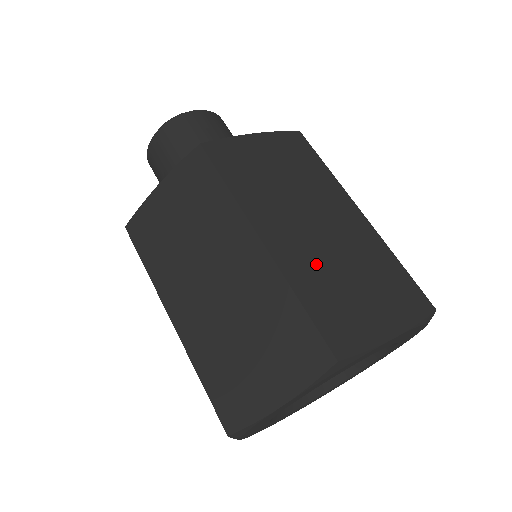
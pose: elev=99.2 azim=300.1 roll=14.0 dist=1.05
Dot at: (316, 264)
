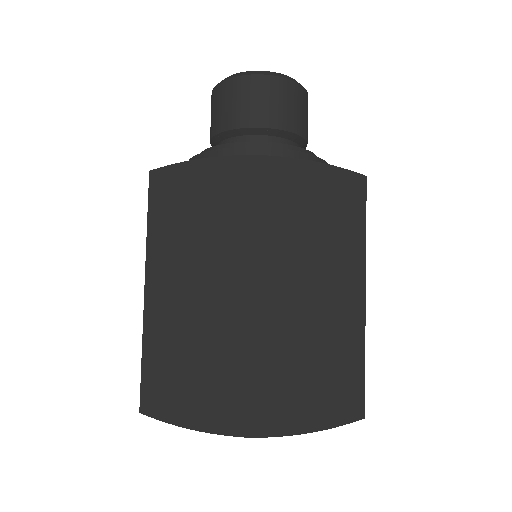
Dot at: (290, 337)
